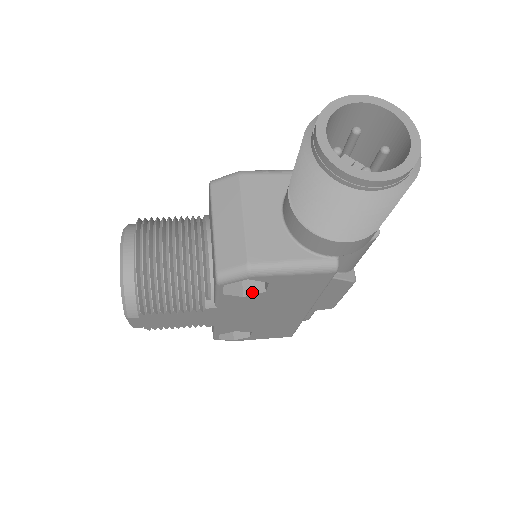
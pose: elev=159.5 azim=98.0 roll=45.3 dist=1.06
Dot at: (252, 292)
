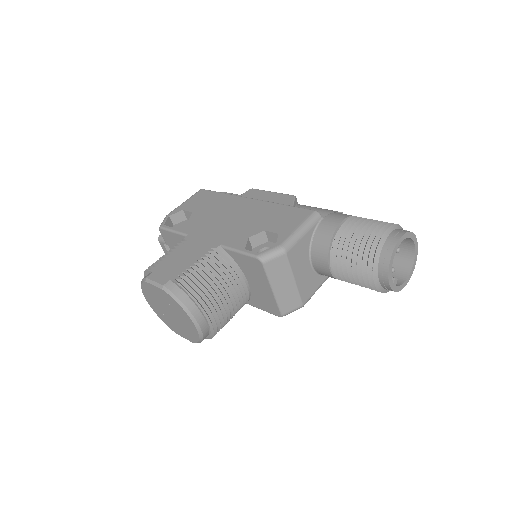
Dot at: occluded
